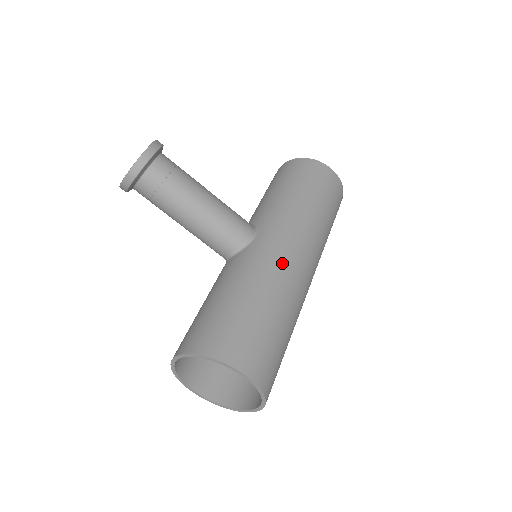
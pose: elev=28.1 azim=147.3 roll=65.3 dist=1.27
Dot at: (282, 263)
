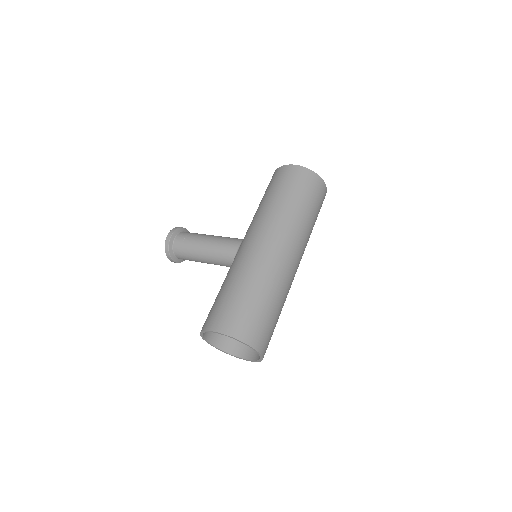
Dot at: (246, 254)
